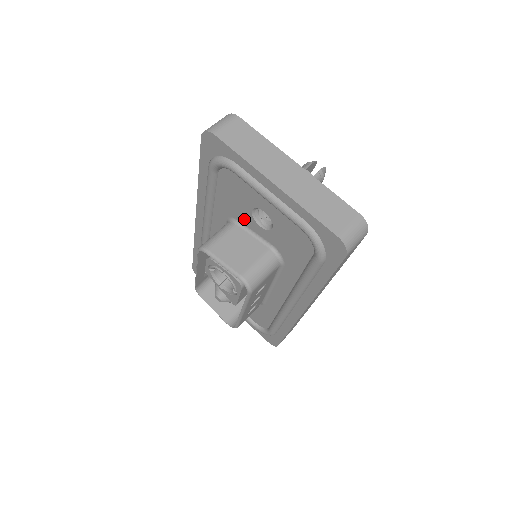
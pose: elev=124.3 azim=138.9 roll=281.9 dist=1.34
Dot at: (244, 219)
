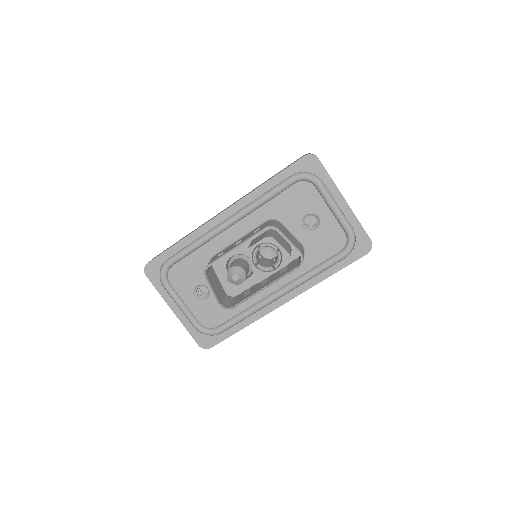
Dot at: (290, 220)
